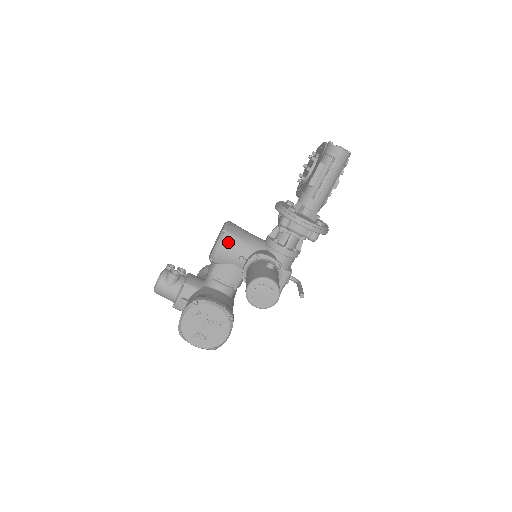
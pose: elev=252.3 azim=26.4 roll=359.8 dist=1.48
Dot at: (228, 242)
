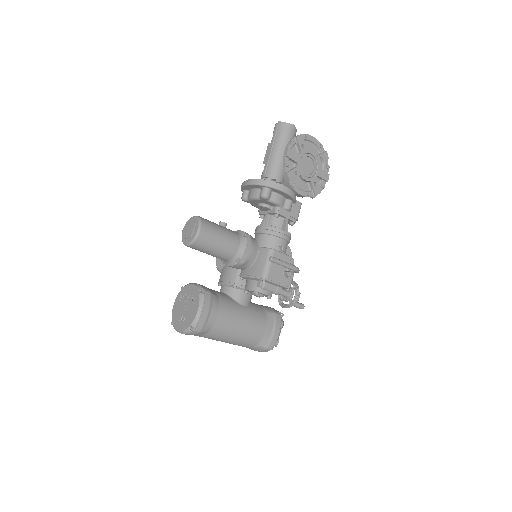
Dot at: occluded
